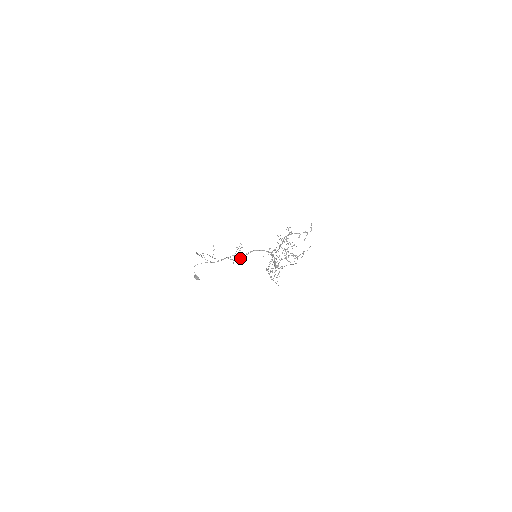
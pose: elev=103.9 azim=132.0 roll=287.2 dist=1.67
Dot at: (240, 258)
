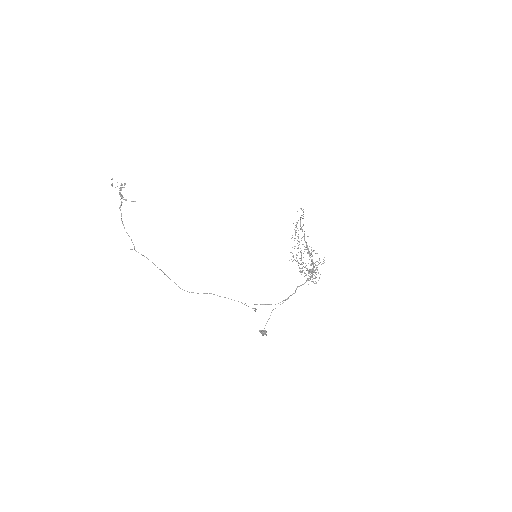
Dot at: occluded
